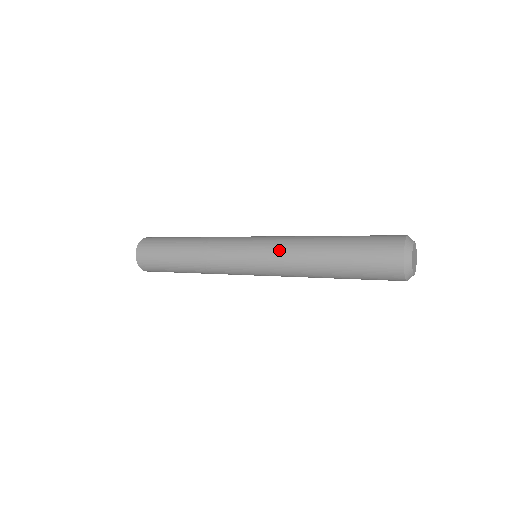
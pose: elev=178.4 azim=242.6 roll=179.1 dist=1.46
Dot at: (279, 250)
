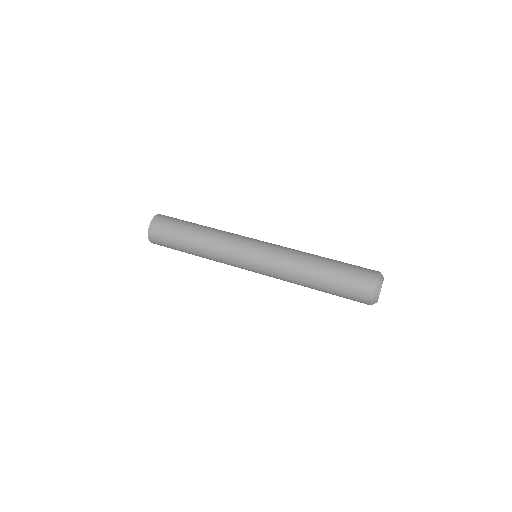
Dot at: (276, 274)
